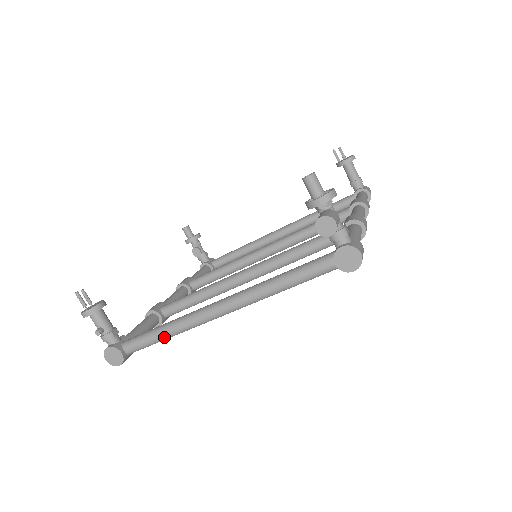
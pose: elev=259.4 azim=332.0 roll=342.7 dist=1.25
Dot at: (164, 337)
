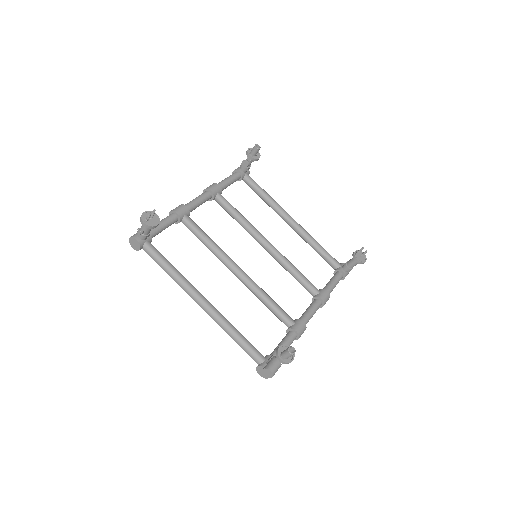
Dot at: (167, 273)
